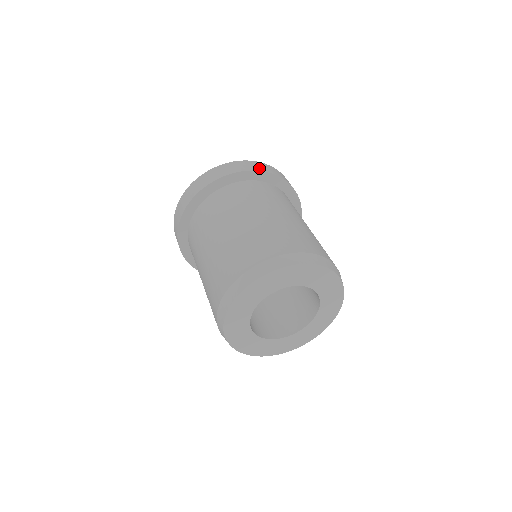
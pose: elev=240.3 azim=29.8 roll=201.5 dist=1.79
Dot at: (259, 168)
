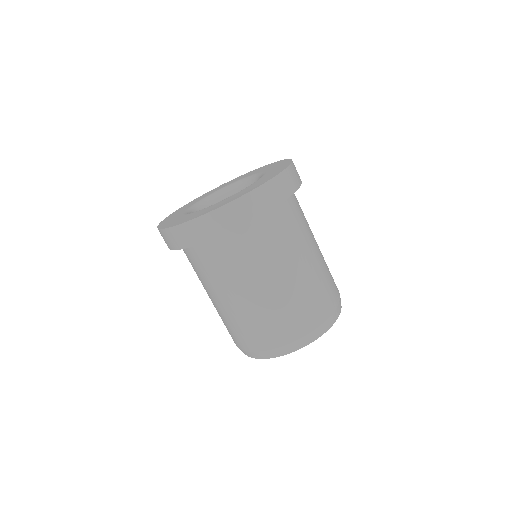
Dot at: (284, 193)
